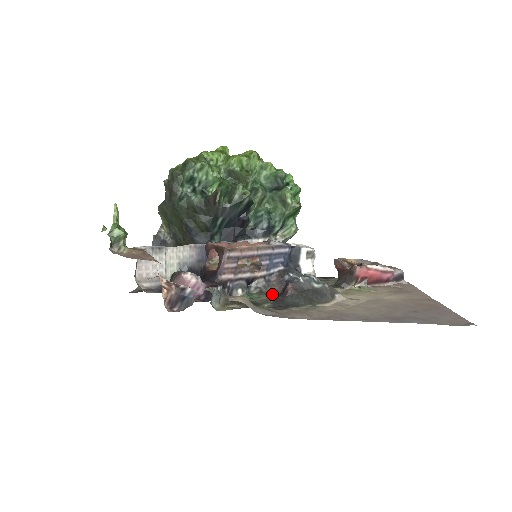
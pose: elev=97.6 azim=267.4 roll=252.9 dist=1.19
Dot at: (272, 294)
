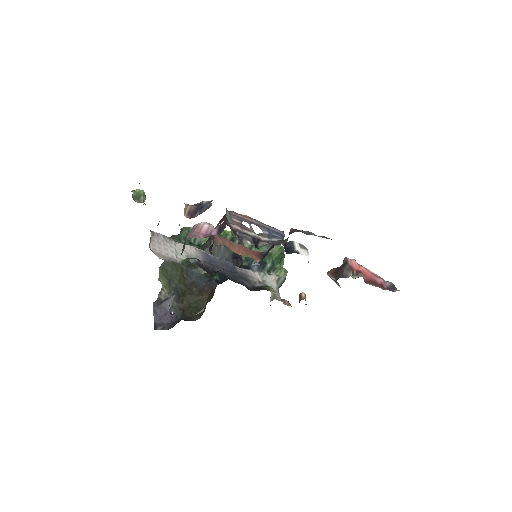
Dot at: occluded
